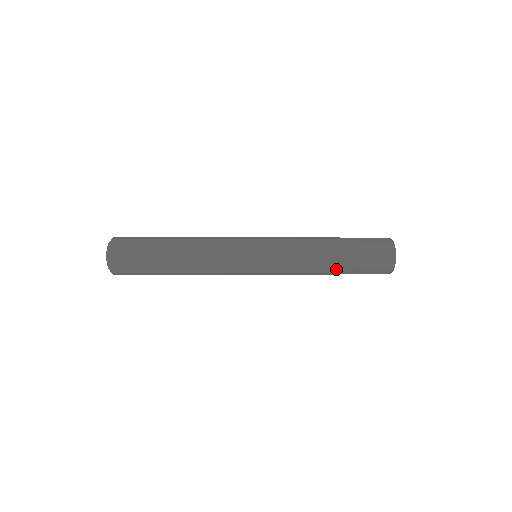
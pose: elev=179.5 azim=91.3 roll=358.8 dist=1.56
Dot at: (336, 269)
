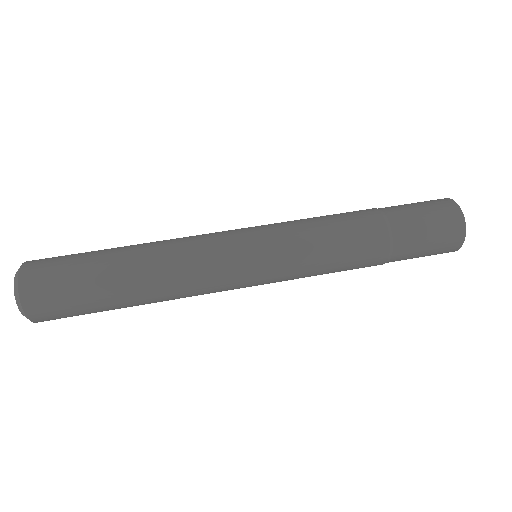
Dot at: occluded
